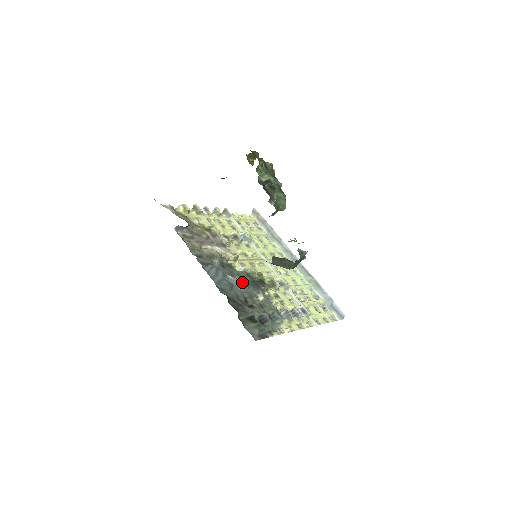
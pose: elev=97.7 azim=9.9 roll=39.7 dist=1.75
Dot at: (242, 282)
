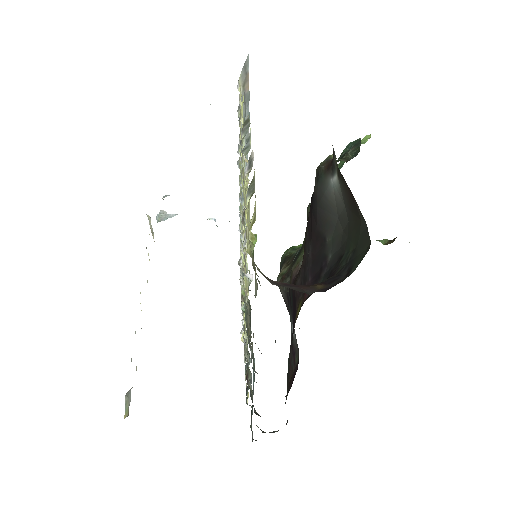
Dot at: (250, 343)
